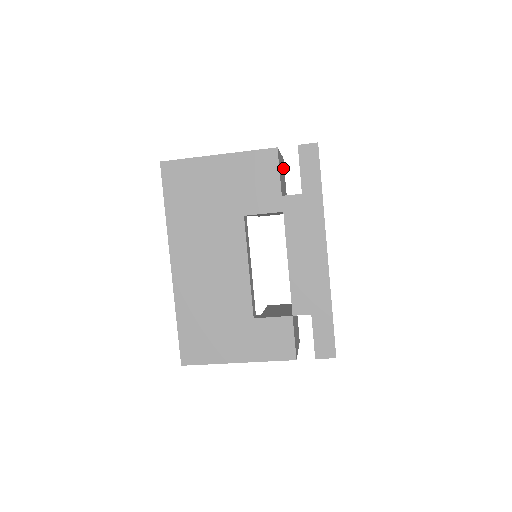
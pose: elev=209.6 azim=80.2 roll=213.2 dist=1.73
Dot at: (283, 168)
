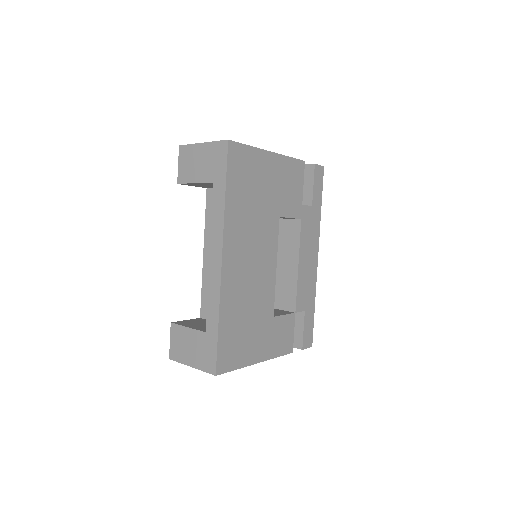
Dot at: occluded
